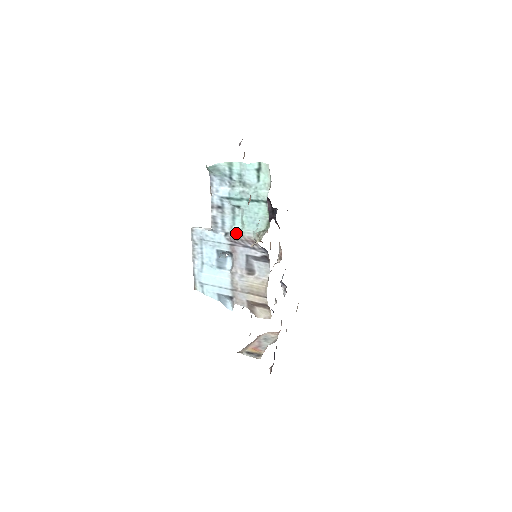
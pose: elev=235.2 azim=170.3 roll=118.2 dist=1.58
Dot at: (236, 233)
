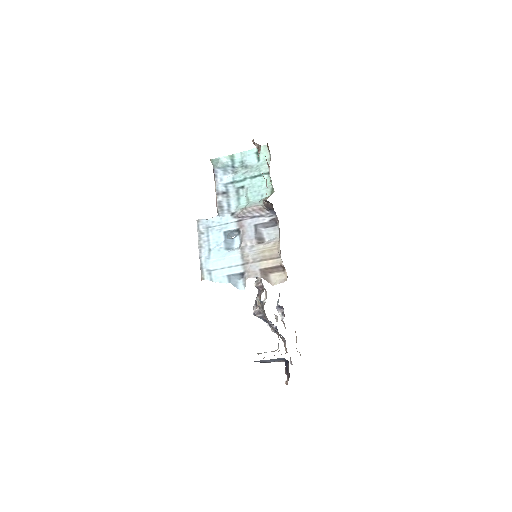
Dot at: (243, 208)
